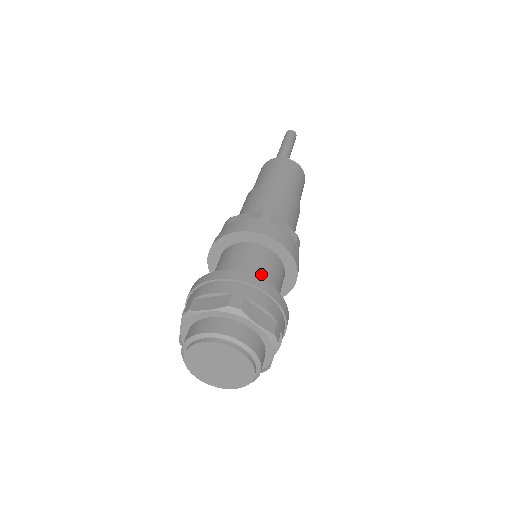
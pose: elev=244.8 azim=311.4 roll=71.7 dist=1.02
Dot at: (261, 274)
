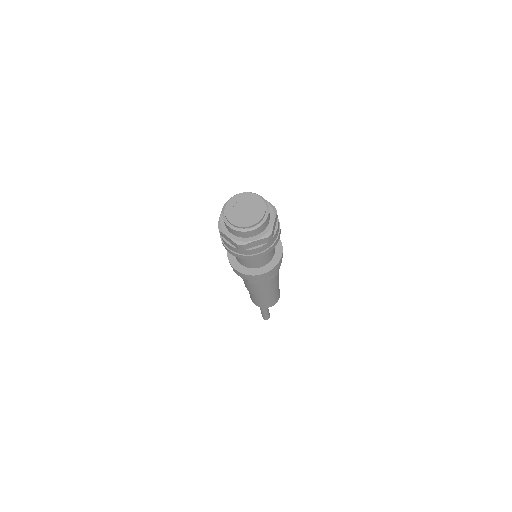
Dot at: occluded
